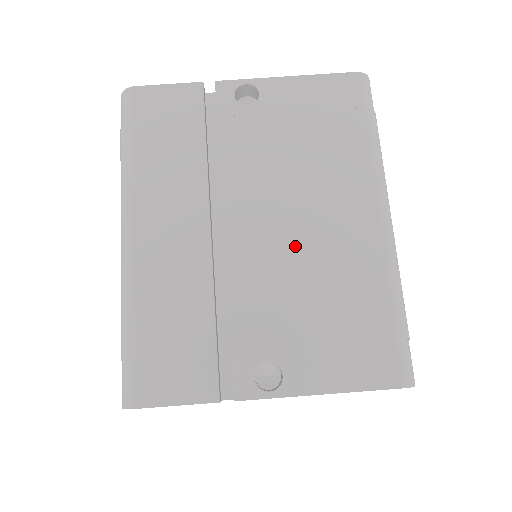
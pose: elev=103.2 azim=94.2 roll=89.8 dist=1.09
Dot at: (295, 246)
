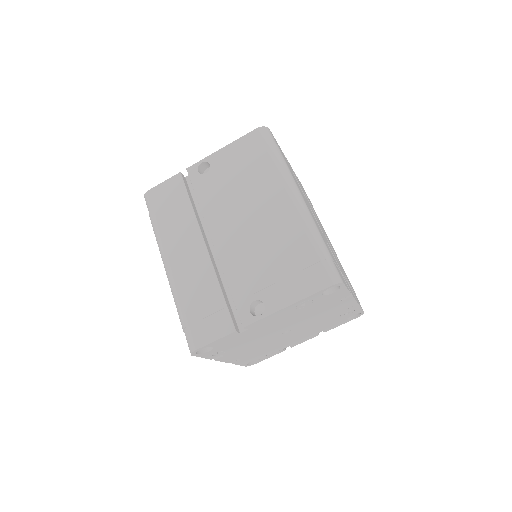
Dot at: (251, 235)
